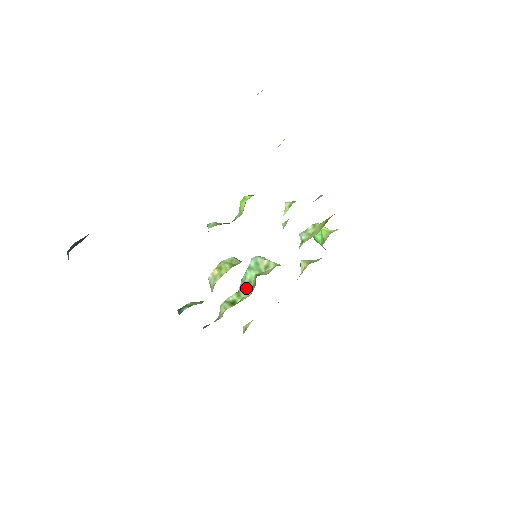
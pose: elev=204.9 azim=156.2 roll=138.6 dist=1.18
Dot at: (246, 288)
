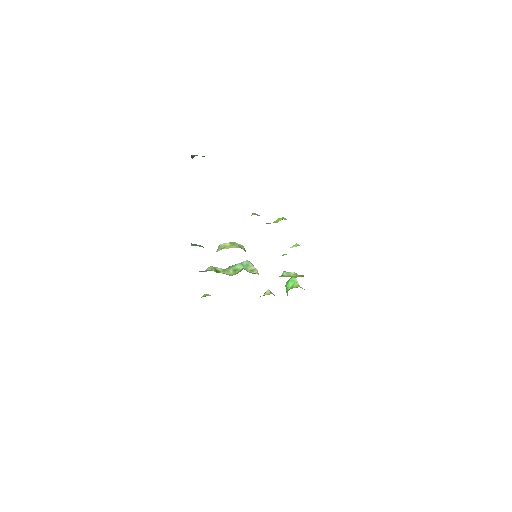
Dot at: (231, 271)
